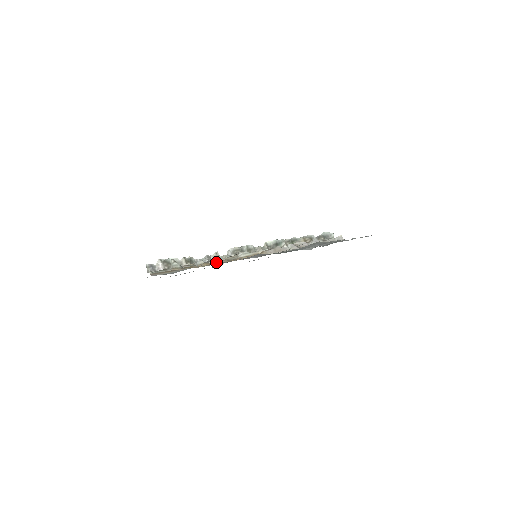
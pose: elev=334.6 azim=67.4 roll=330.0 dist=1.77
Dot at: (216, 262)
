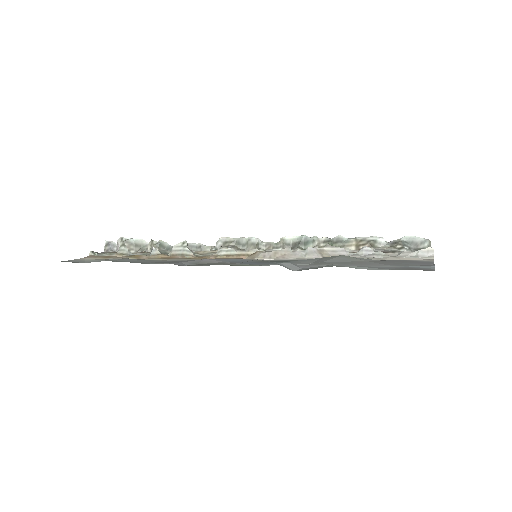
Dot at: (177, 255)
